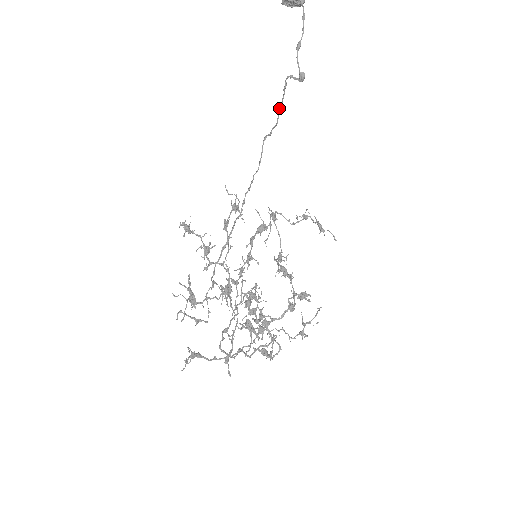
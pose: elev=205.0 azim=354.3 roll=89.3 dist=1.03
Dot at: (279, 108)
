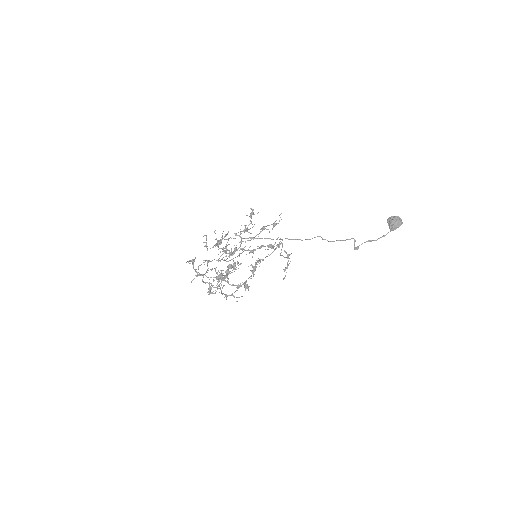
Dot at: (337, 240)
